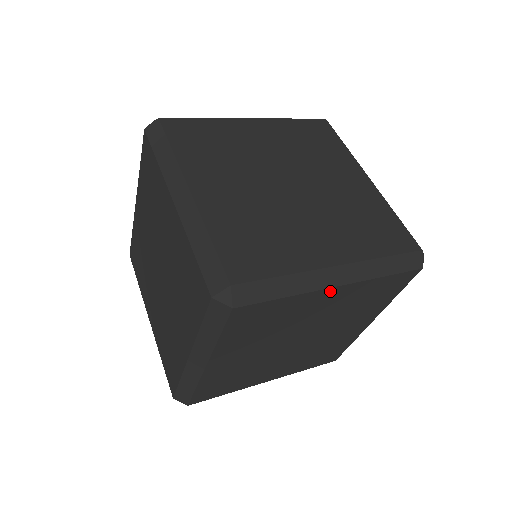
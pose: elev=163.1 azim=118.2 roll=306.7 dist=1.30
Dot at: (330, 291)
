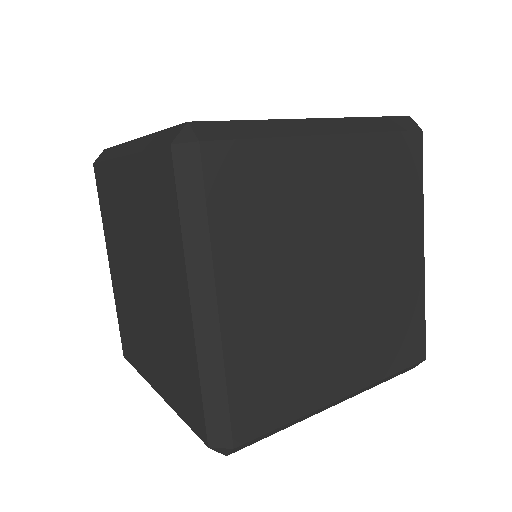
Dot at: (323, 144)
